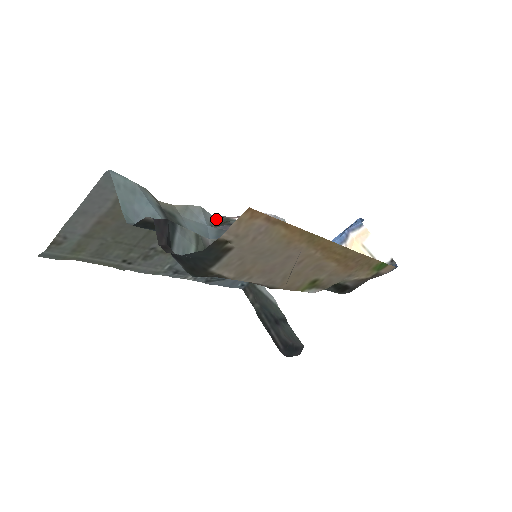
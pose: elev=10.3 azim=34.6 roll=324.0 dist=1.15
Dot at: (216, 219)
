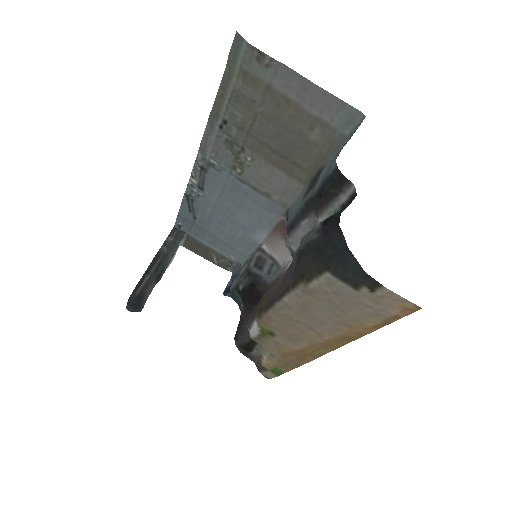
Dot at: occluded
